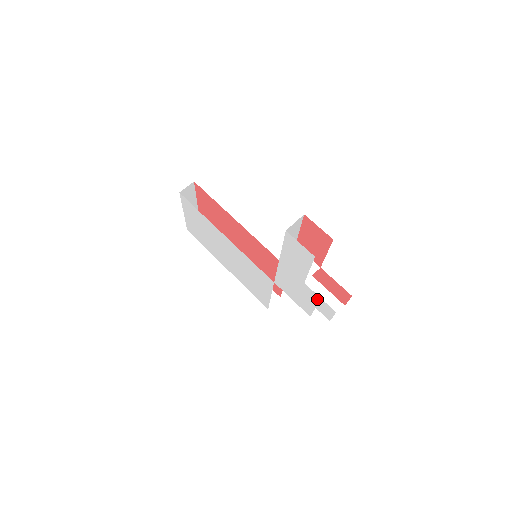
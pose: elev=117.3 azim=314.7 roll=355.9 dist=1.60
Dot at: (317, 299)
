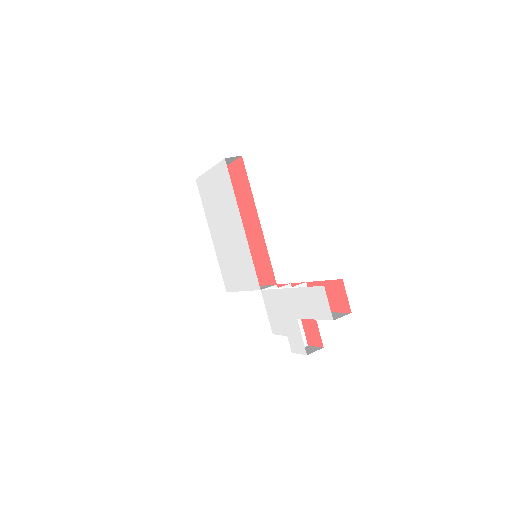
Dot at: (297, 335)
